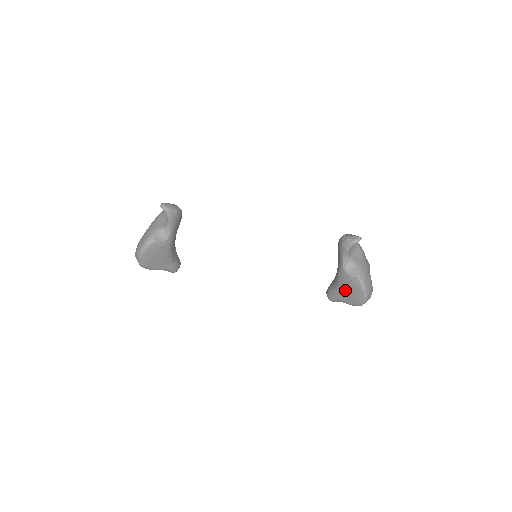
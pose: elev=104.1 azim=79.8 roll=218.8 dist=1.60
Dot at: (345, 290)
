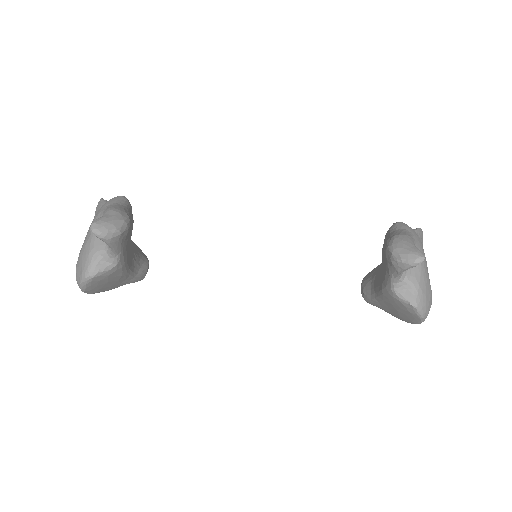
Dot at: (391, 307)
